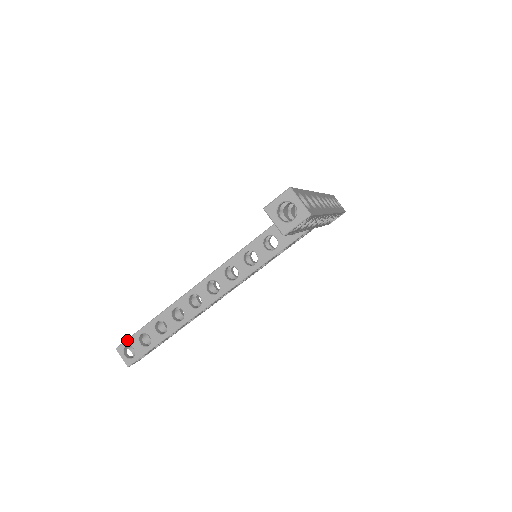
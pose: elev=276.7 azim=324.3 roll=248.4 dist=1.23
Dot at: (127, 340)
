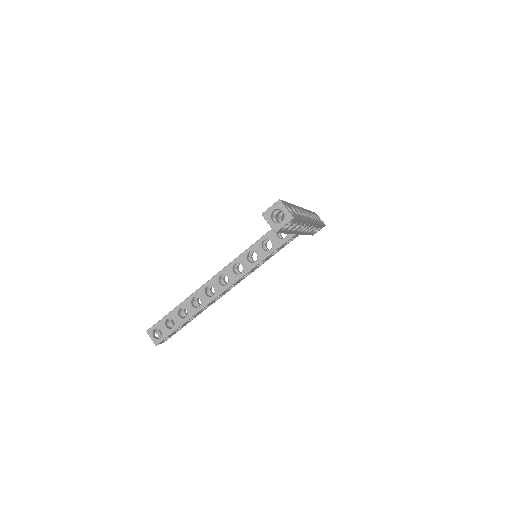
Dot at: (155, 324)
